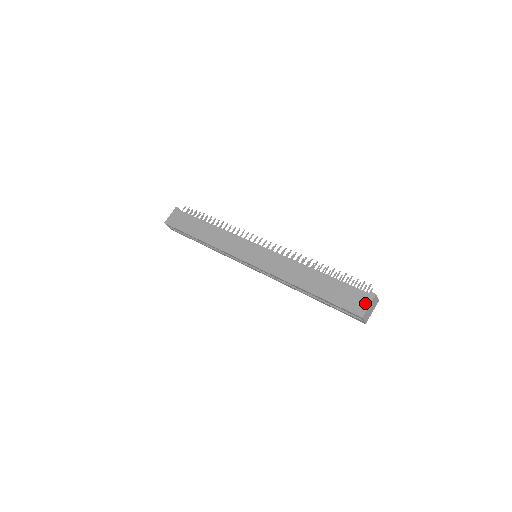
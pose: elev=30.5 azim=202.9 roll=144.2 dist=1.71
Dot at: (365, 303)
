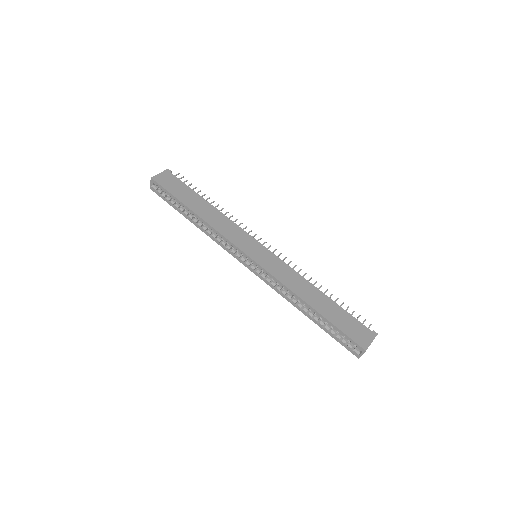
Dot at: (369, 338)
